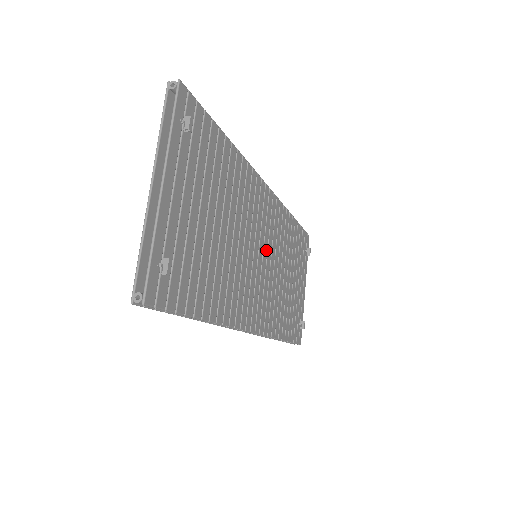
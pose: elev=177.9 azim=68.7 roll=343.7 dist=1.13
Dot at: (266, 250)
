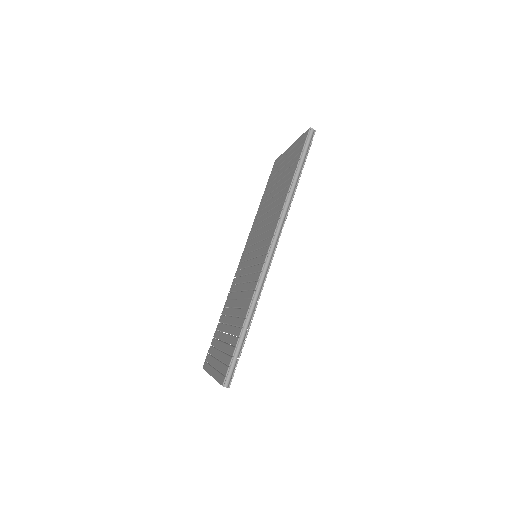
Dot at: occluded
